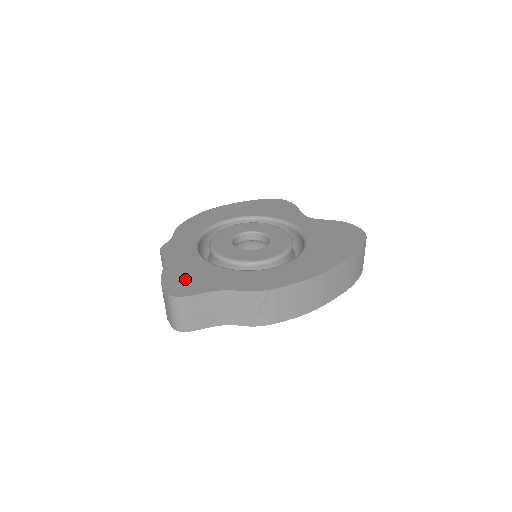
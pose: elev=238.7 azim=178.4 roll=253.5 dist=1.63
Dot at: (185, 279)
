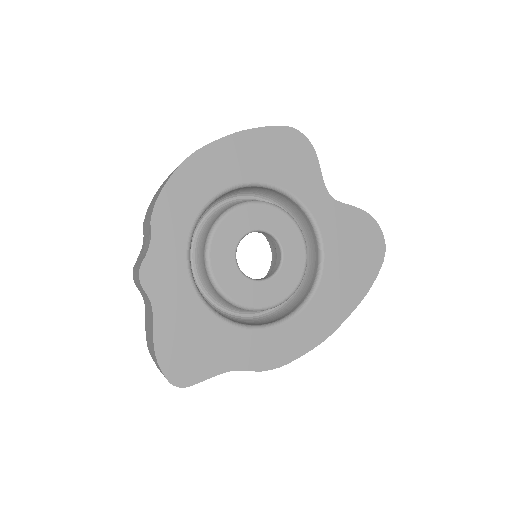
Dot at: (186, 351)
